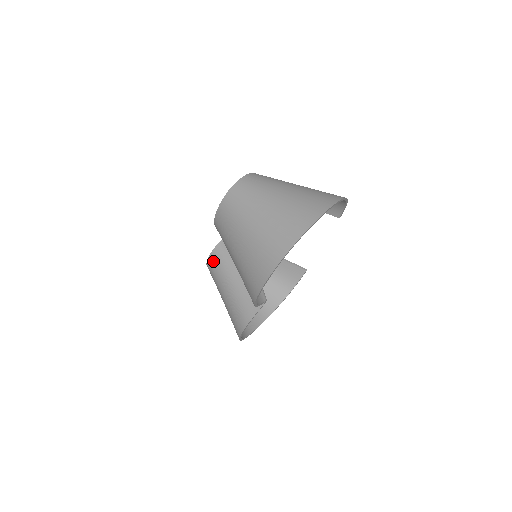
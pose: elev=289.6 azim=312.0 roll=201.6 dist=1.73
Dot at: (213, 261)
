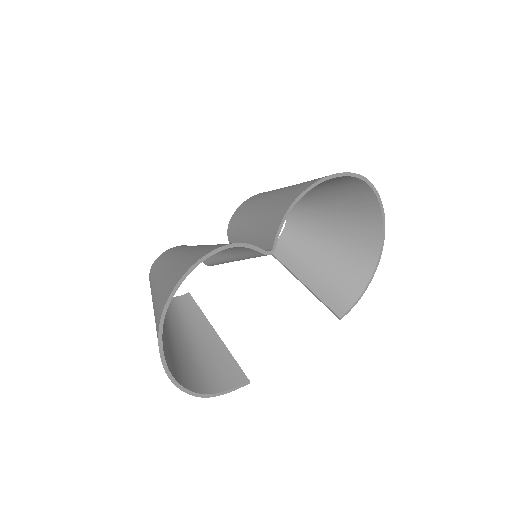
Dot at: (185, 245)
